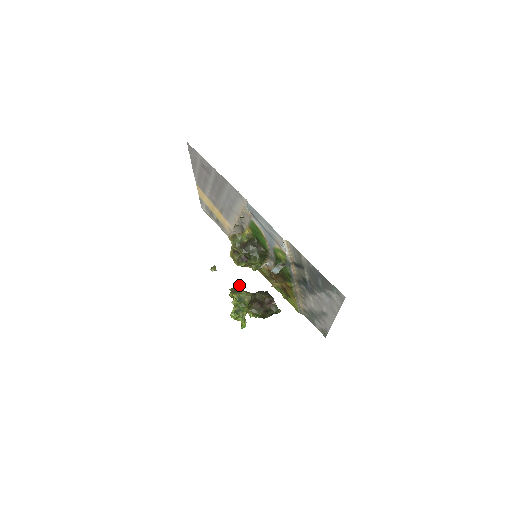
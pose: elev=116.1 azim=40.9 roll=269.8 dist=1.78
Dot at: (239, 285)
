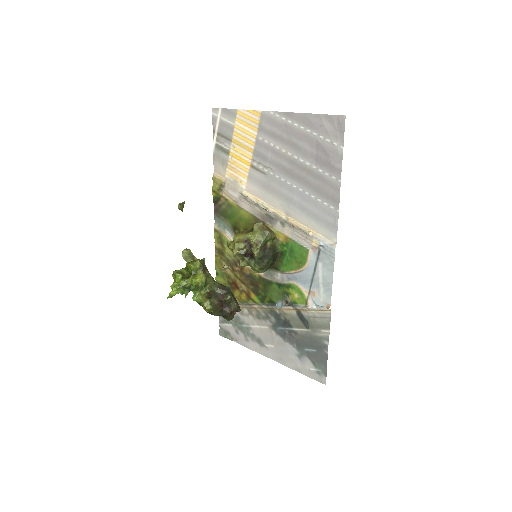
Dot at: occluded
